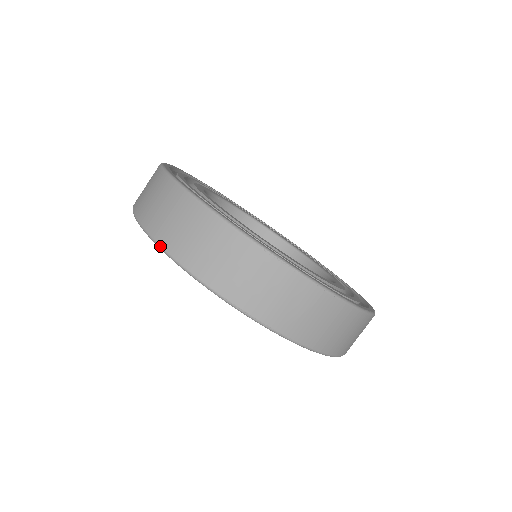
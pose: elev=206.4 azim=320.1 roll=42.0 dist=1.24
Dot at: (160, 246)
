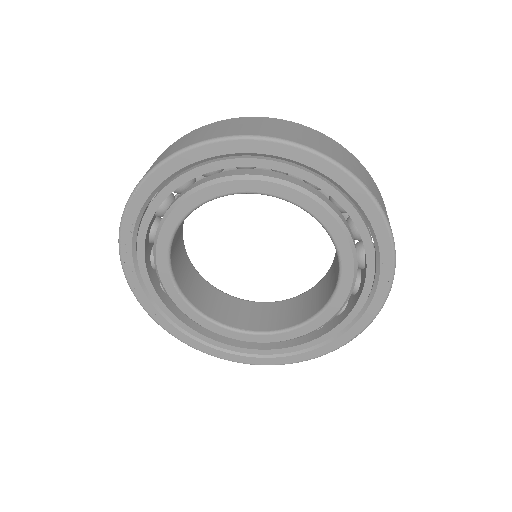
Dot at: (282, 139)
